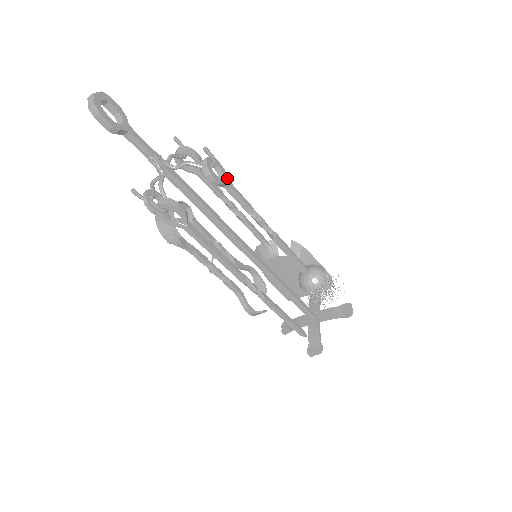
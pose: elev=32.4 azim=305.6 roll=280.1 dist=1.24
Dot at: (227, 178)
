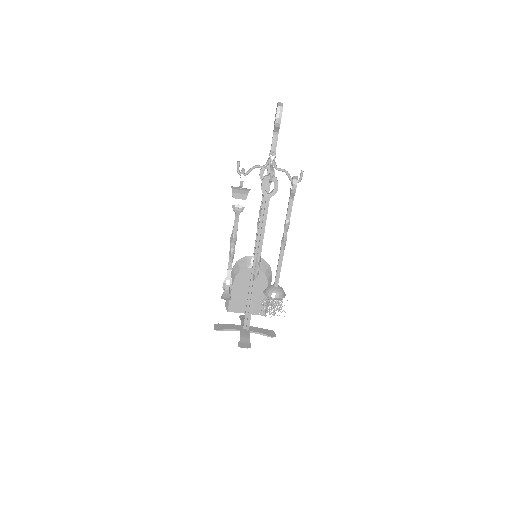
Dot at: occluded
